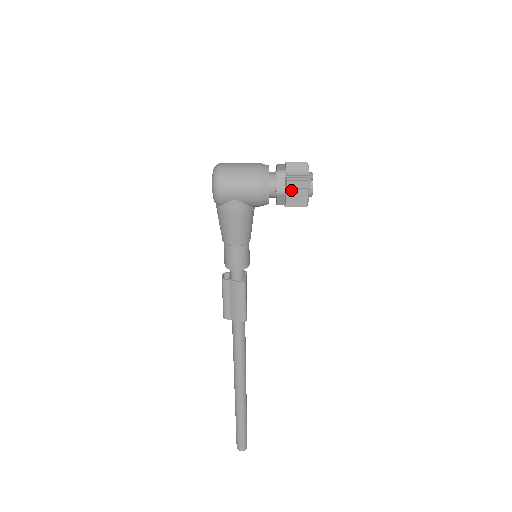
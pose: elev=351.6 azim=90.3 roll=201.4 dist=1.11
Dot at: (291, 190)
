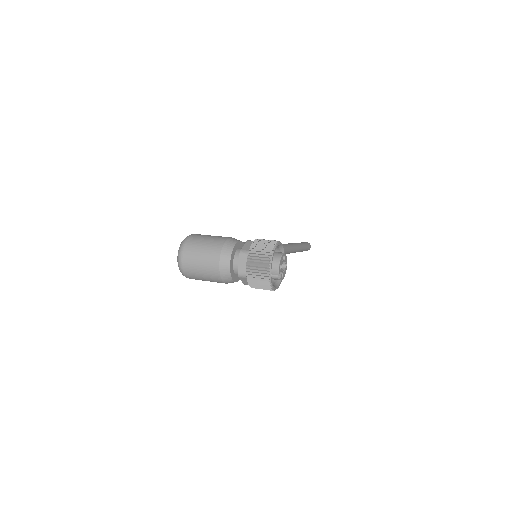
Dot at: (257, 288)
